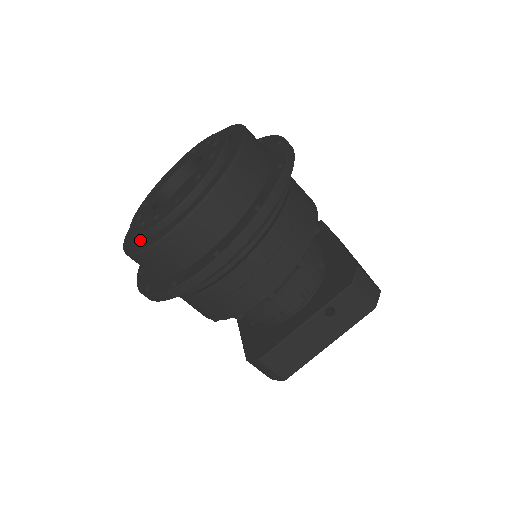
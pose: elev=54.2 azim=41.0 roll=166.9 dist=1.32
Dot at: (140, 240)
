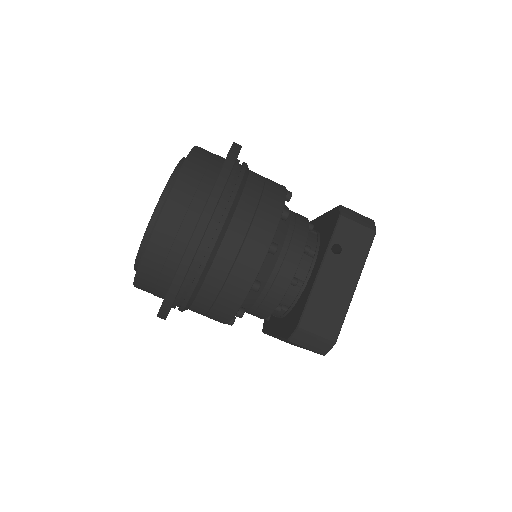
Dot at: occluded
